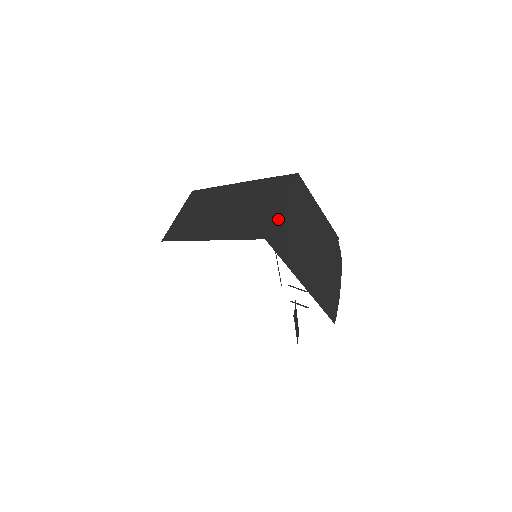
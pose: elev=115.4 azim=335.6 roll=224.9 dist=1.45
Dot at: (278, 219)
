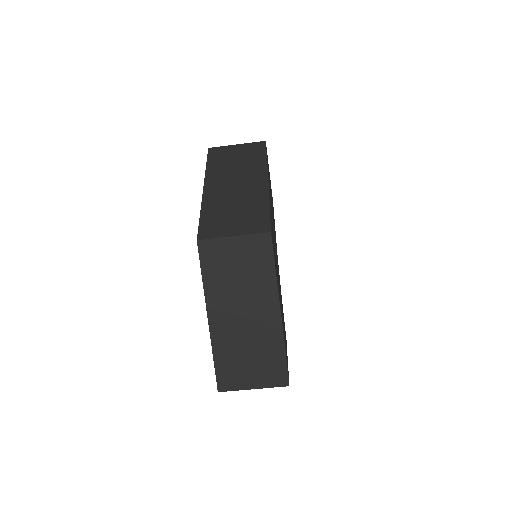
Dot at: (241, 388)
